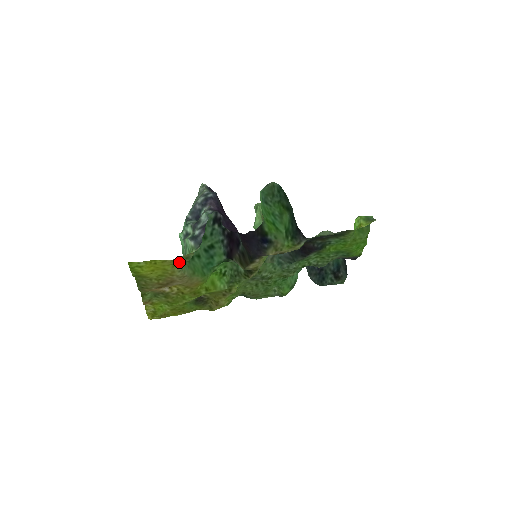
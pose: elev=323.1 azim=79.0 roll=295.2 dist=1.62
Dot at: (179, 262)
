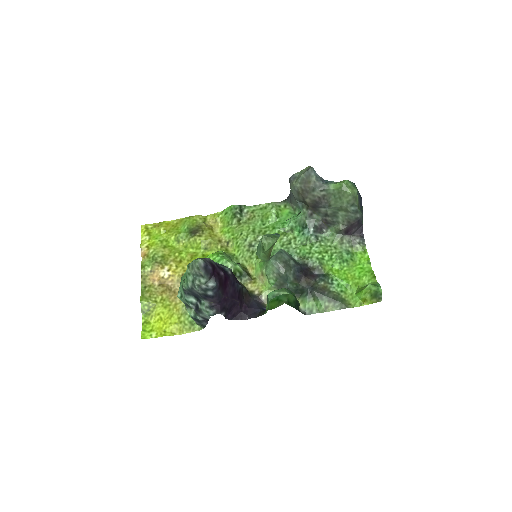
Dot at: (184, 321)
